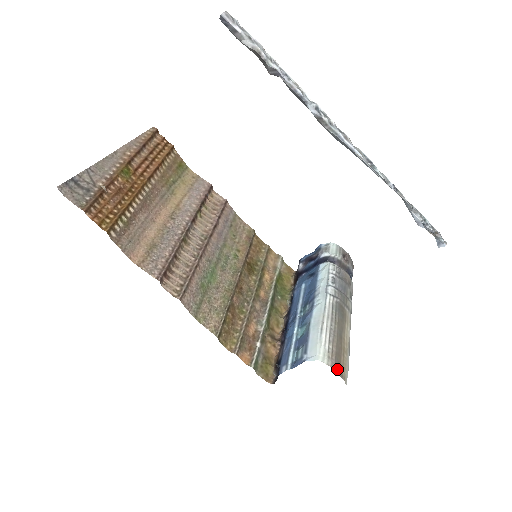
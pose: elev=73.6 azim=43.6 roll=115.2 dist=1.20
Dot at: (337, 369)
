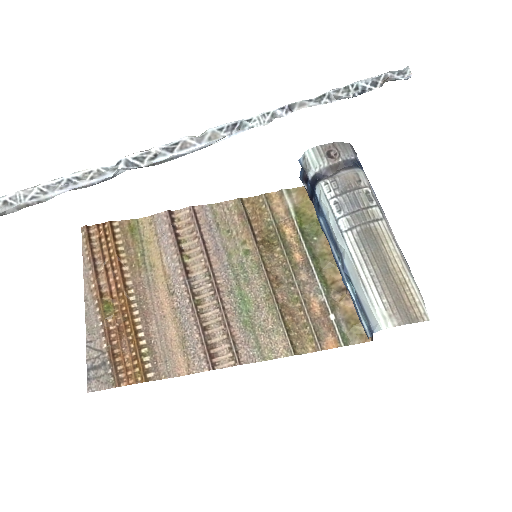
Dot at: (407, 320)
